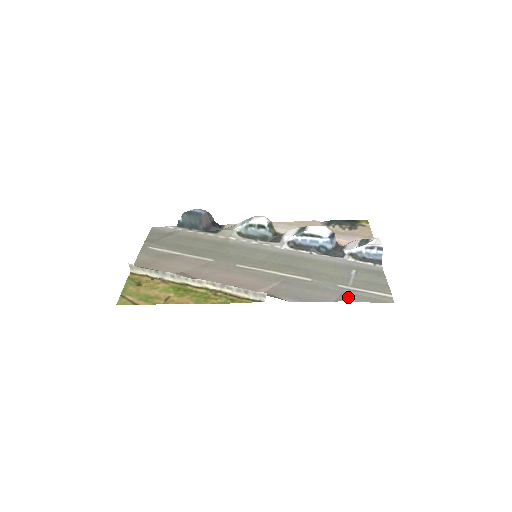
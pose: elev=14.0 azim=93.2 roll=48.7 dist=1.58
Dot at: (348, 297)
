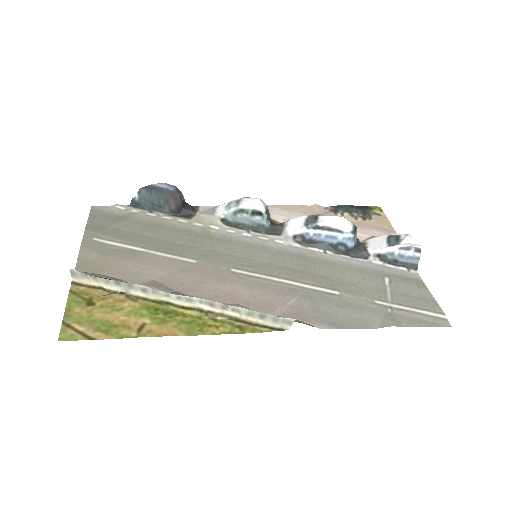
Dot at: (395, 320)
